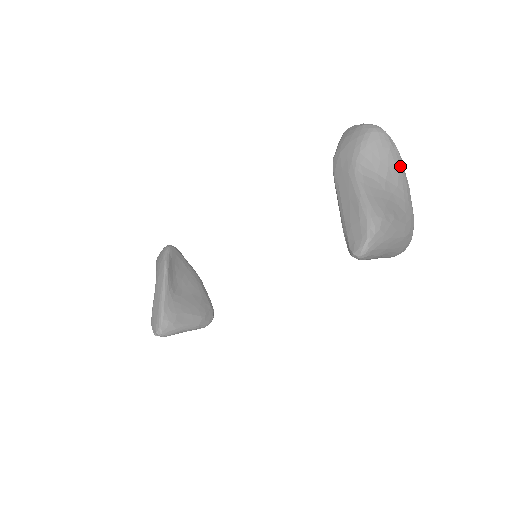
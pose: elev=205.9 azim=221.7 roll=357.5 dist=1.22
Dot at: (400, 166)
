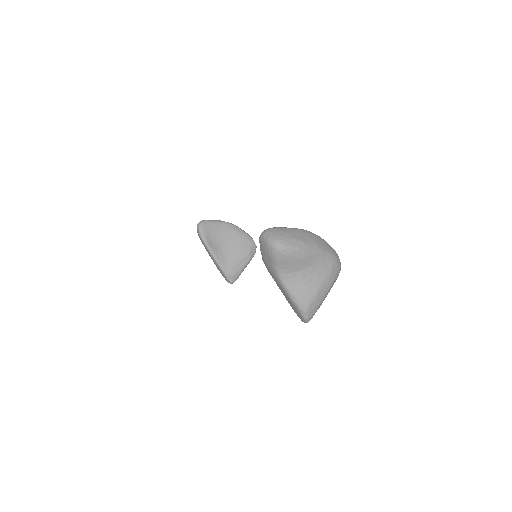
Dot at: (307, 255)
